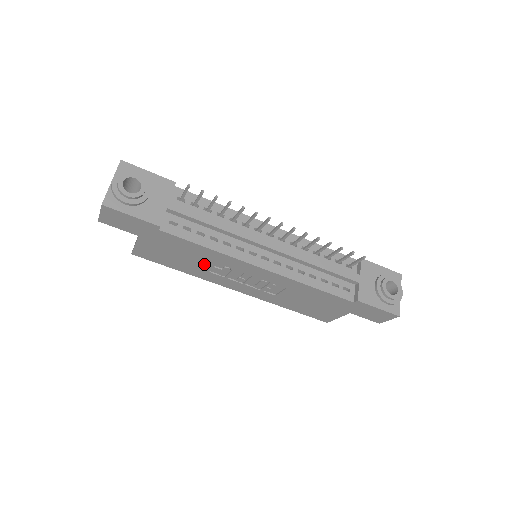
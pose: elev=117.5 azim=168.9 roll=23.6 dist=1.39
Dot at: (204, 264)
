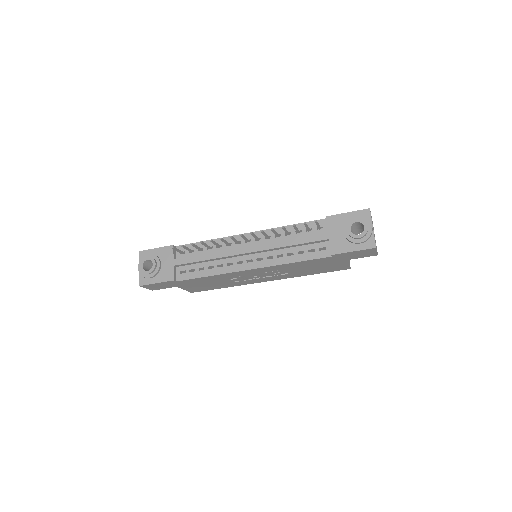
Dot at: (225, 281)
